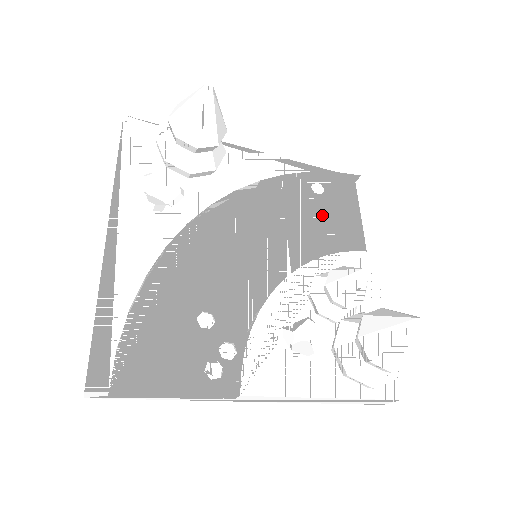
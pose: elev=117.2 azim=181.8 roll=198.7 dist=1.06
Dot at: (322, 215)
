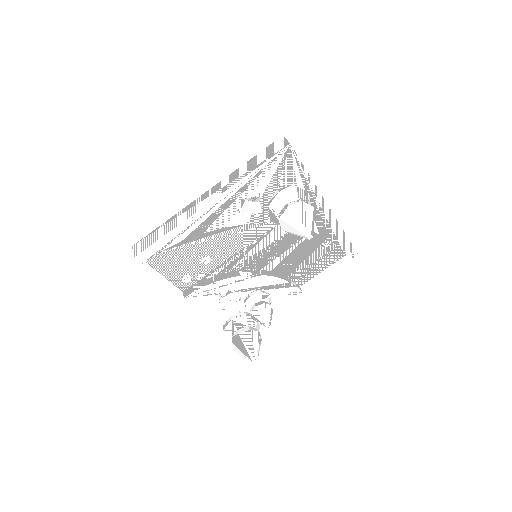
Dot at: (309, 257)
